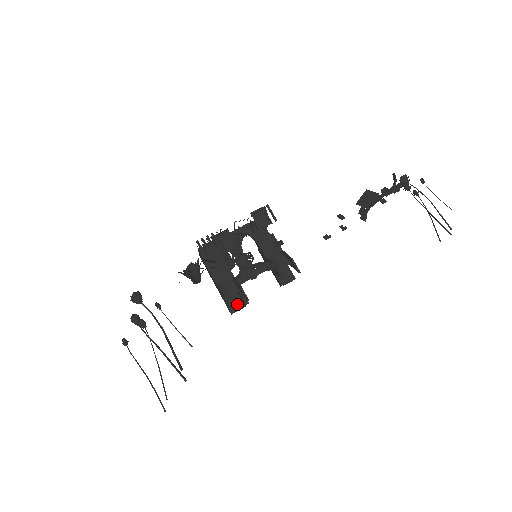
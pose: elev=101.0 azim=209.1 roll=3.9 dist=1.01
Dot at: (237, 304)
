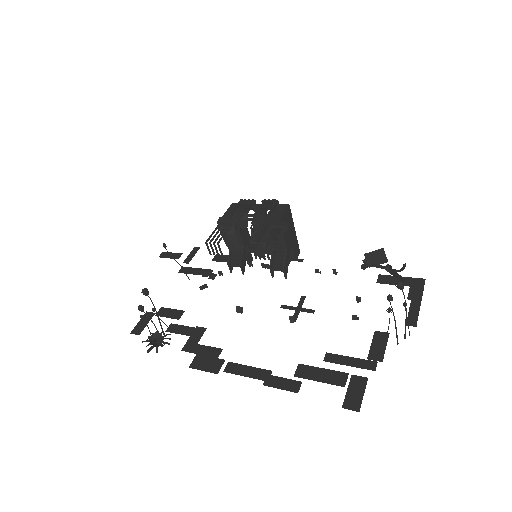
Dot at: occluded
